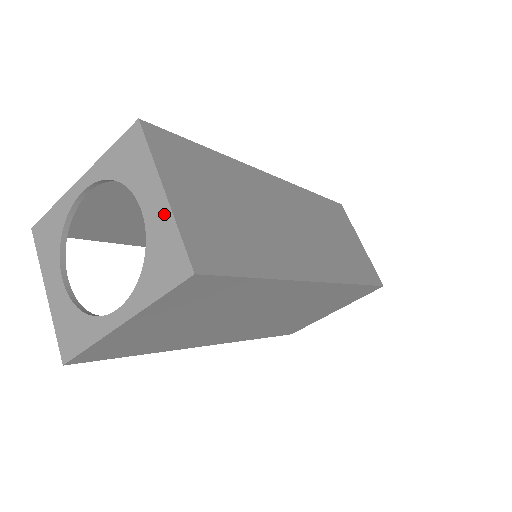
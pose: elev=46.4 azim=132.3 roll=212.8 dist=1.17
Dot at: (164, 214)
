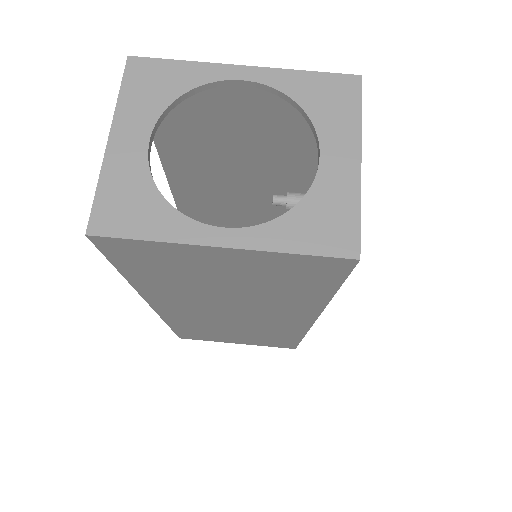
Dot at: (350, 180)
